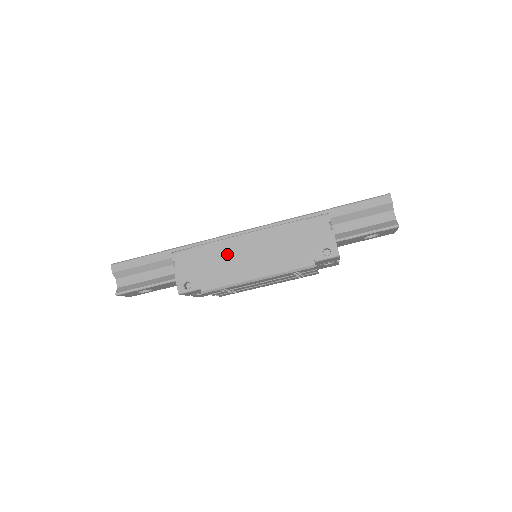
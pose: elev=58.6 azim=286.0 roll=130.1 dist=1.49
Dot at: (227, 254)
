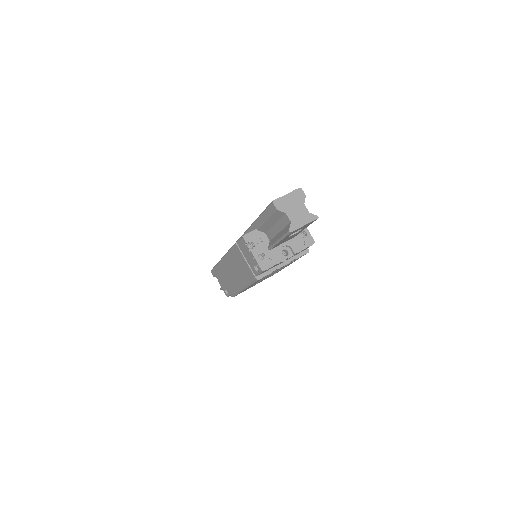
Dot at: (226, 272)
